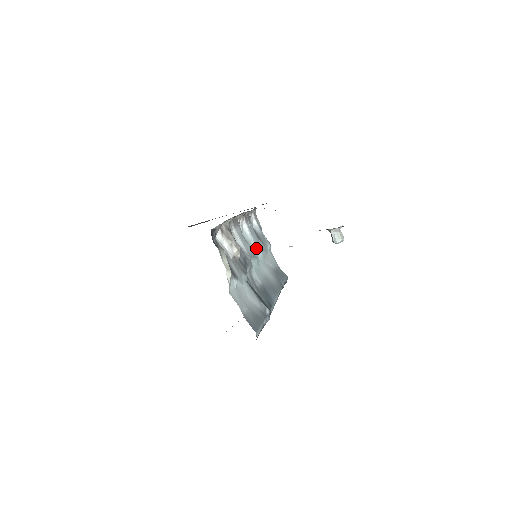
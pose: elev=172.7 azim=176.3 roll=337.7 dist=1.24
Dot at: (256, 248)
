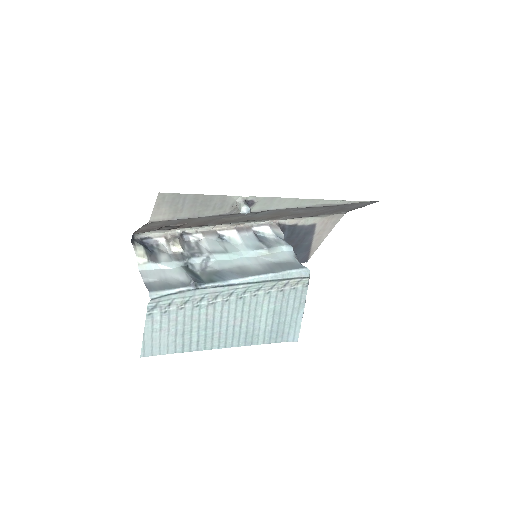
Dot at: (243, 248)
